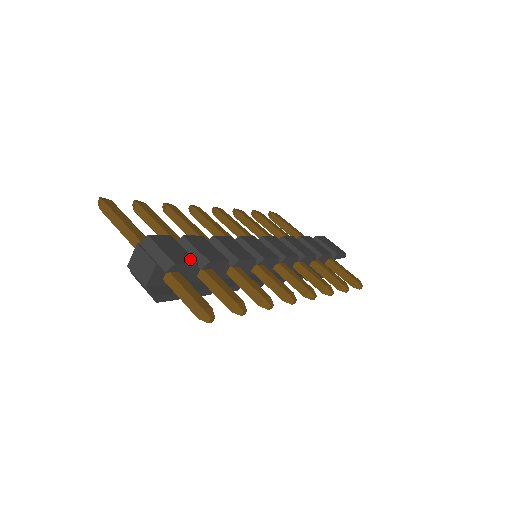
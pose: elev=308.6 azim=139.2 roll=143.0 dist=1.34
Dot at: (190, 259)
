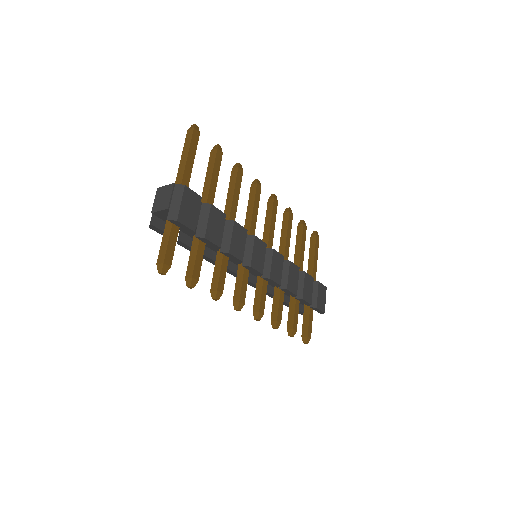
Dot at: (193, 225)
